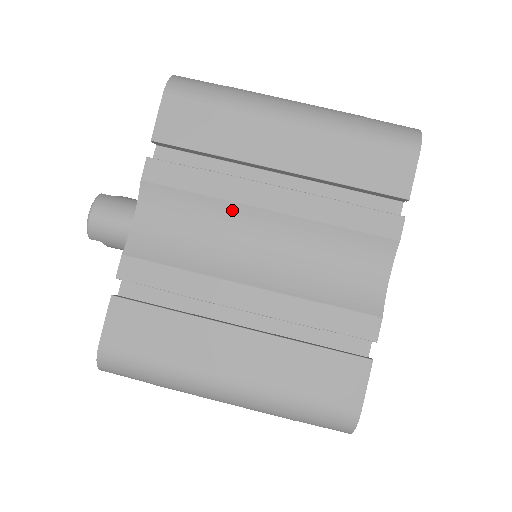
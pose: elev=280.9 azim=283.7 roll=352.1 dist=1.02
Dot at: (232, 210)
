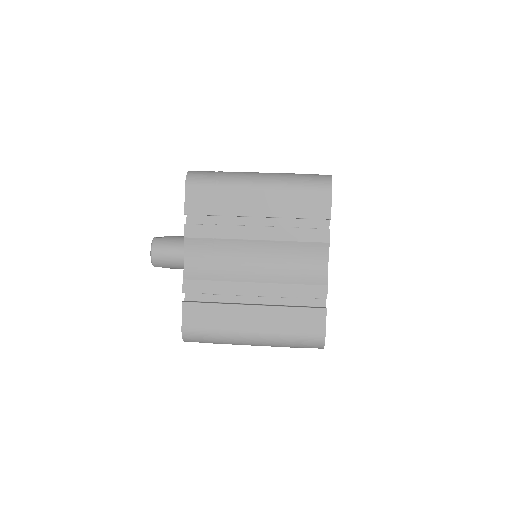
Dot at: (236, 244)
